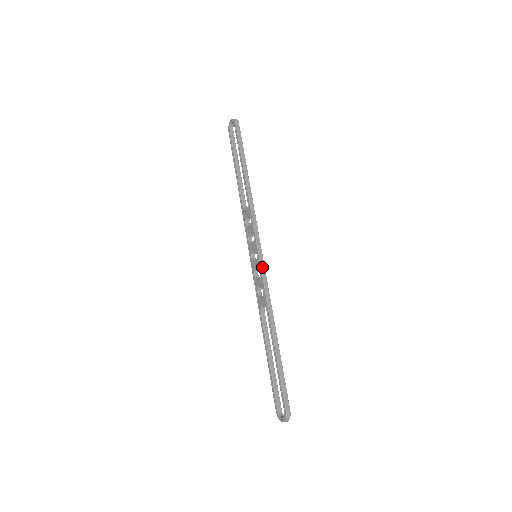
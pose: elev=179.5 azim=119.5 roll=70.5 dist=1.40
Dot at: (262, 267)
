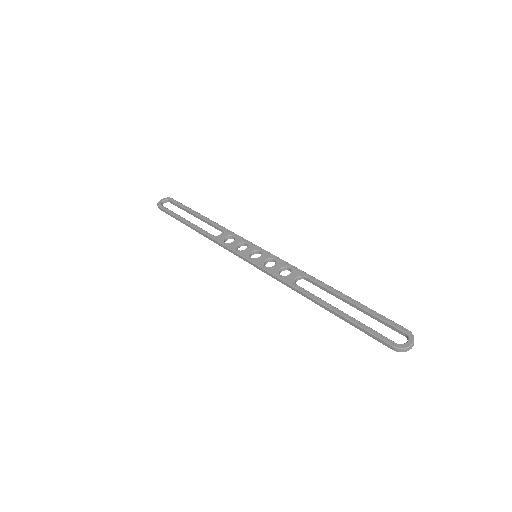
Dot at: (274, 256)
